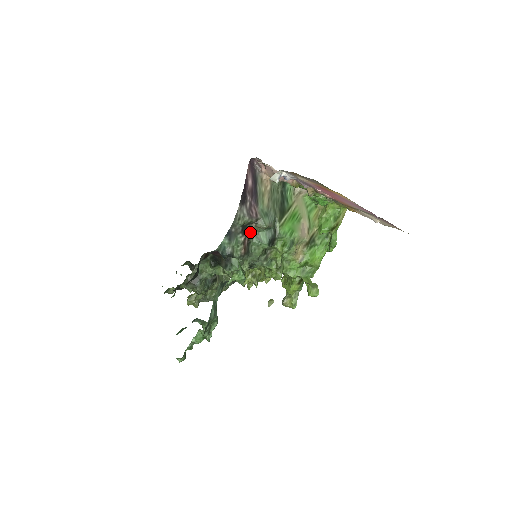
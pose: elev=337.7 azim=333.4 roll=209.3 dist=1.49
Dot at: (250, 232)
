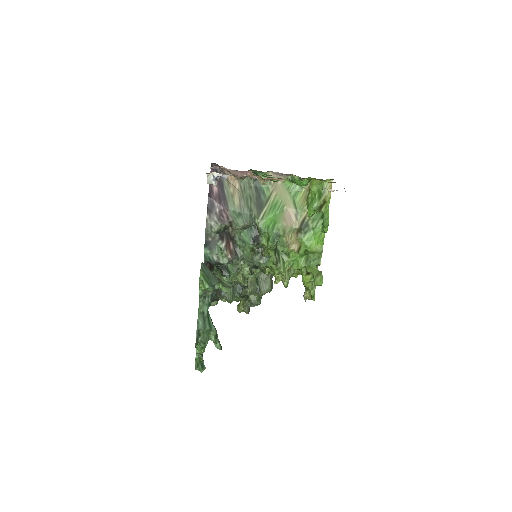
Dot at: (231, 236)
